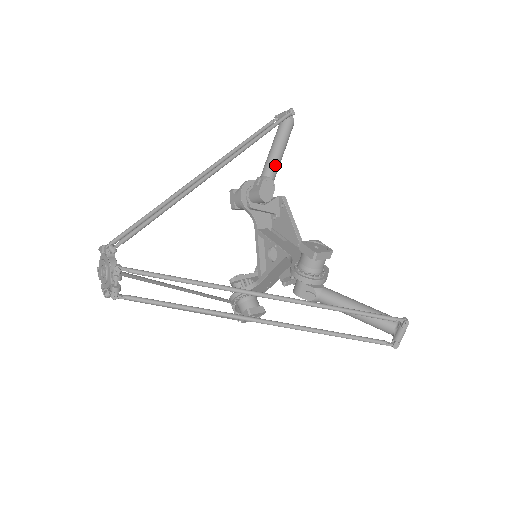
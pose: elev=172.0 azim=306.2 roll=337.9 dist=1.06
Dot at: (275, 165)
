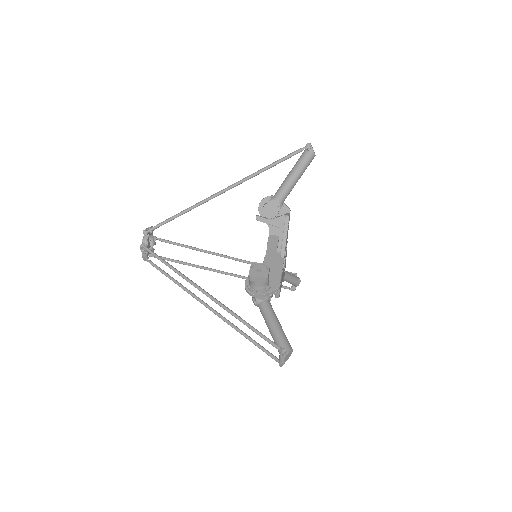
Dot at: (284, 190)
